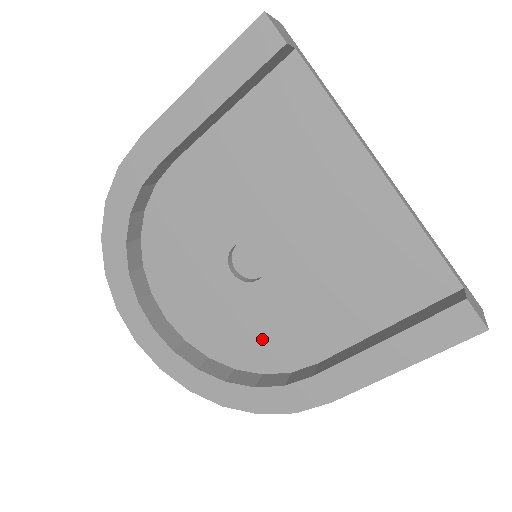
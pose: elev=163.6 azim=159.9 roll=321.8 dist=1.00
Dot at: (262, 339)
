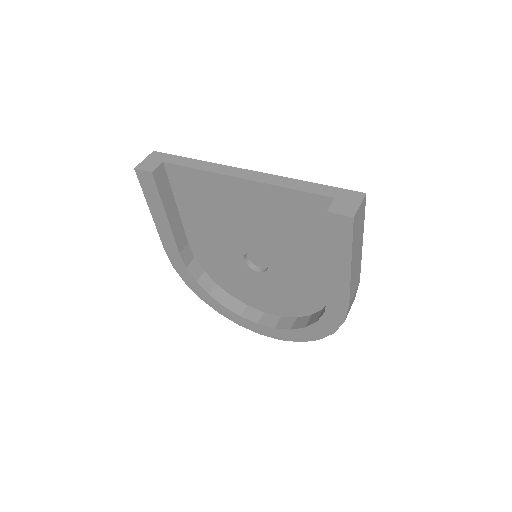
Dot at: (302, 292)
